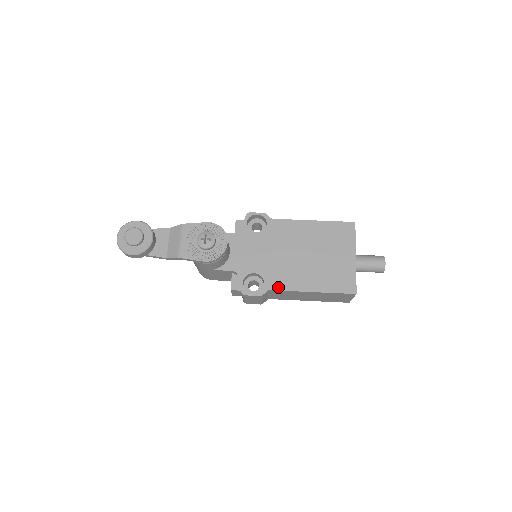
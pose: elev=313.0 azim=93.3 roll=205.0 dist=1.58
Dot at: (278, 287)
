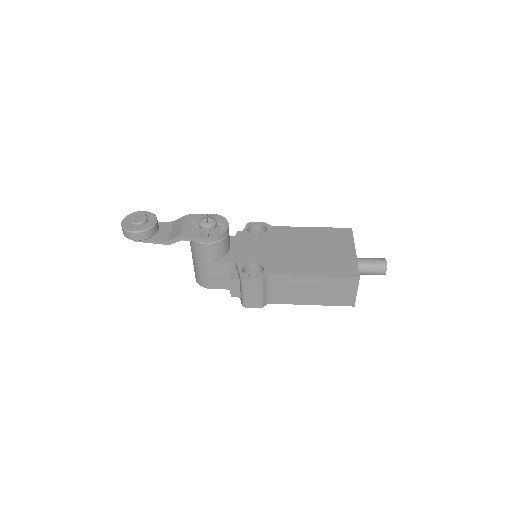
Dot at: (278, 272)
